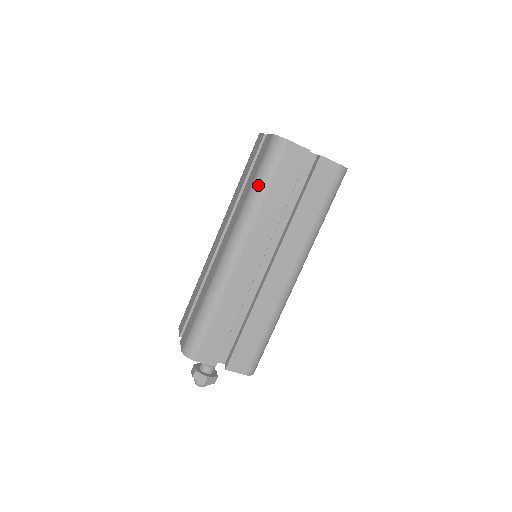
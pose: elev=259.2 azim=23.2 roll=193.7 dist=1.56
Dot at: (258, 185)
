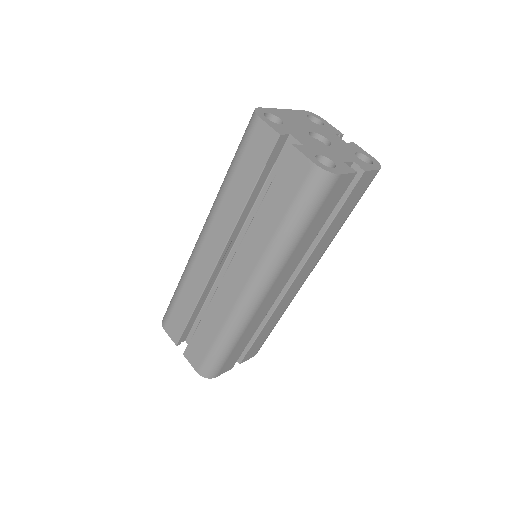
Dot at: (294, 228)
